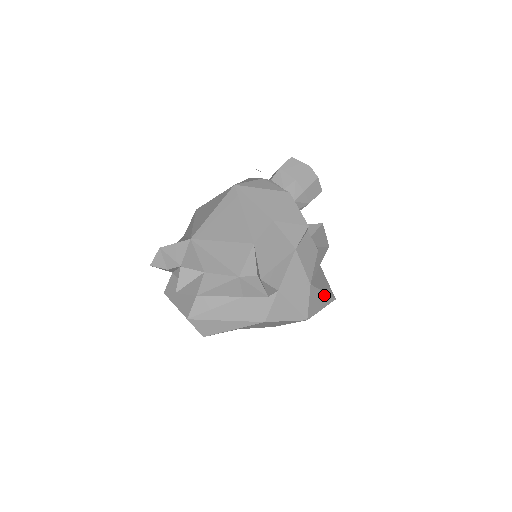
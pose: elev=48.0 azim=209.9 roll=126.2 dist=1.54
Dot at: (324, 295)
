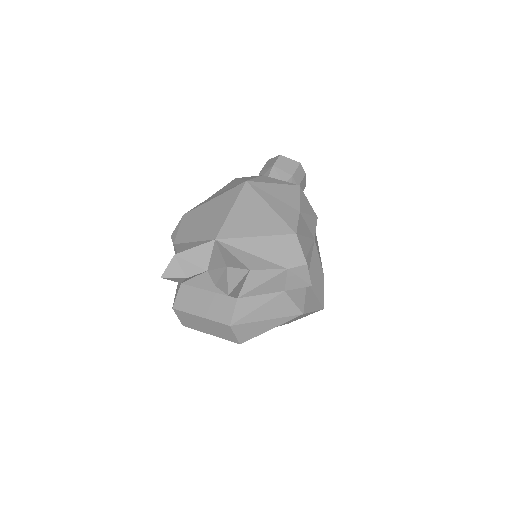
Dot at: occluded
